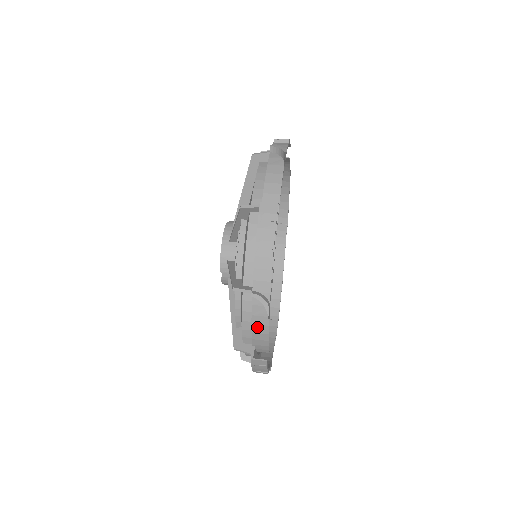
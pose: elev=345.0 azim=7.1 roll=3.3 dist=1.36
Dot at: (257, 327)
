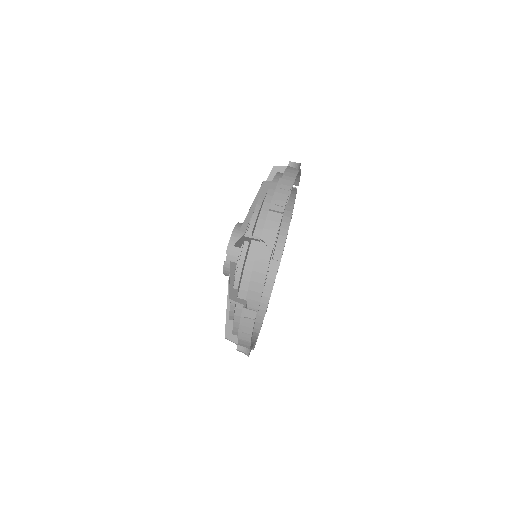
Dot at: (256, 274)
